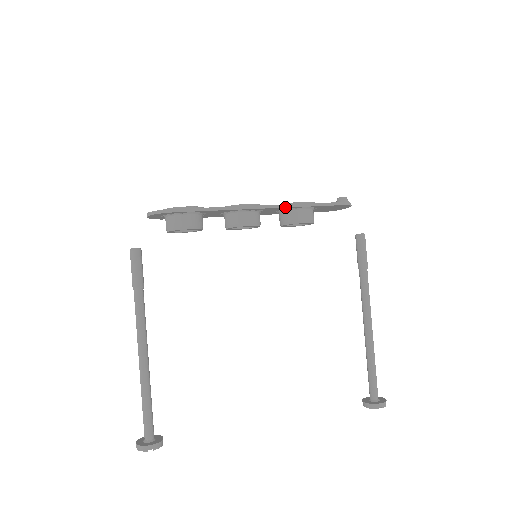
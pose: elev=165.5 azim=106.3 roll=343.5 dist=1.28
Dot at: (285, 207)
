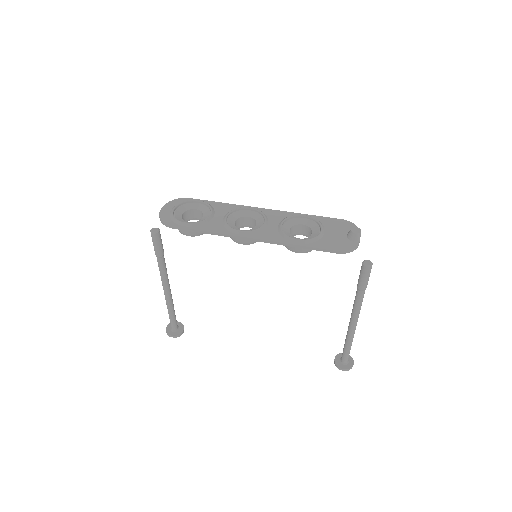
Dot at: occluded
